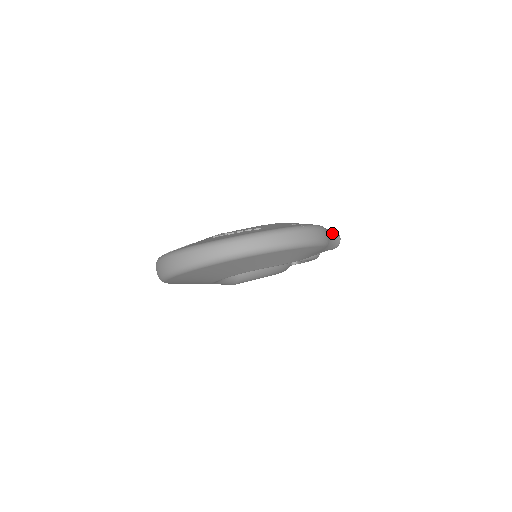
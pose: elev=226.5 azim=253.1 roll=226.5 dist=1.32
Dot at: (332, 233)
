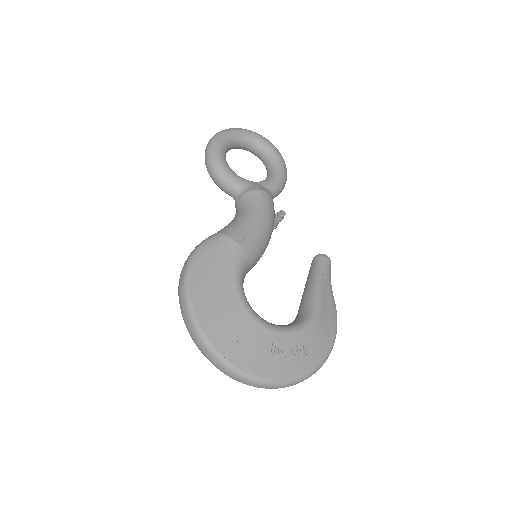
Dot at: (330, 277)
